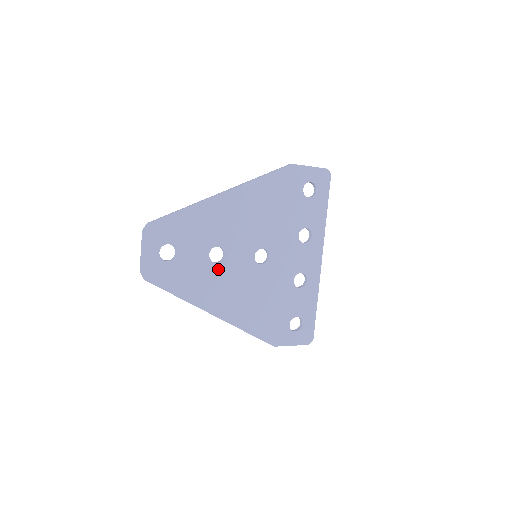
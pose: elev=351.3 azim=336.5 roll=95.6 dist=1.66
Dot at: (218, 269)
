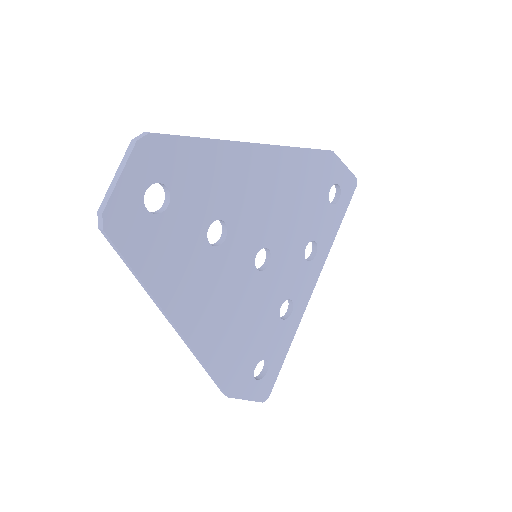
Dot at: (210, 256)
